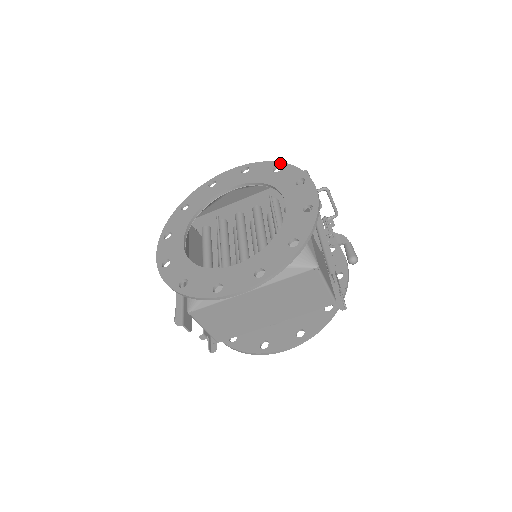
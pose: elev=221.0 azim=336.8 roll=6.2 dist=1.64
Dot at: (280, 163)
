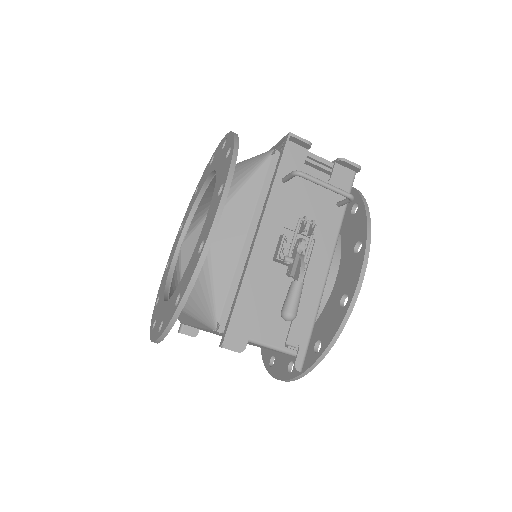
Dot at: (233, 141)
